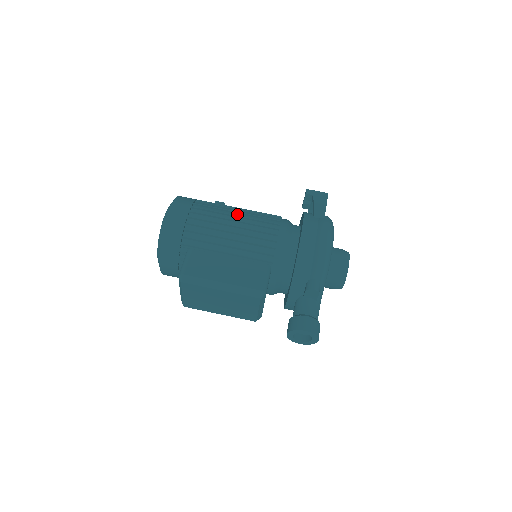
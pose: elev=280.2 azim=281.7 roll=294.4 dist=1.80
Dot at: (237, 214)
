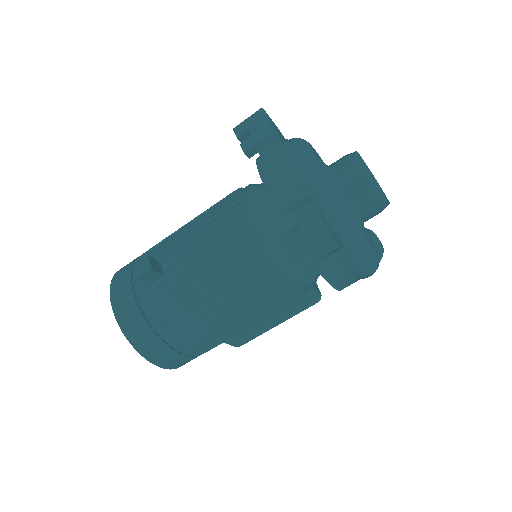
Dot at: (225, 313)
